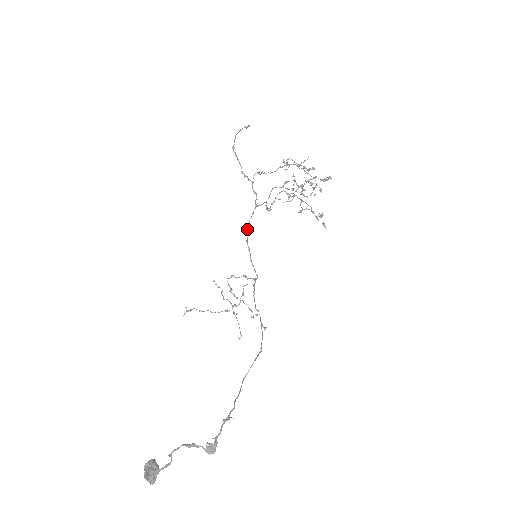
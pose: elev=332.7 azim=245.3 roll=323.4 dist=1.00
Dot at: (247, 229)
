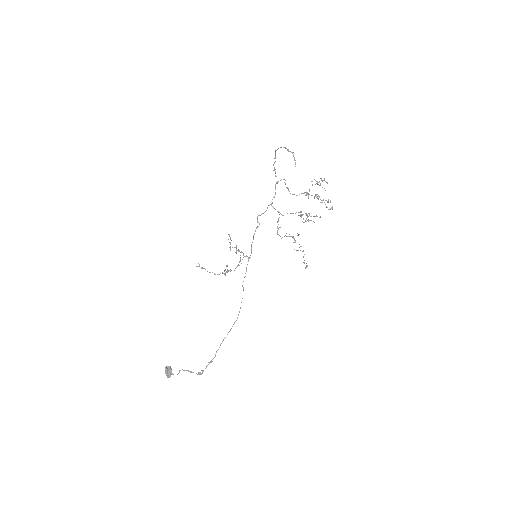
Dot at: (258, 222)
